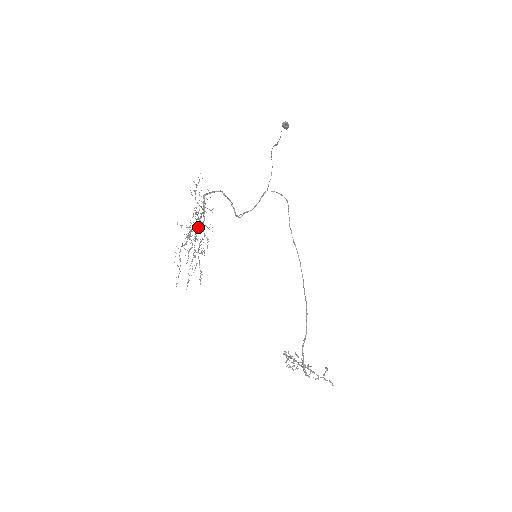
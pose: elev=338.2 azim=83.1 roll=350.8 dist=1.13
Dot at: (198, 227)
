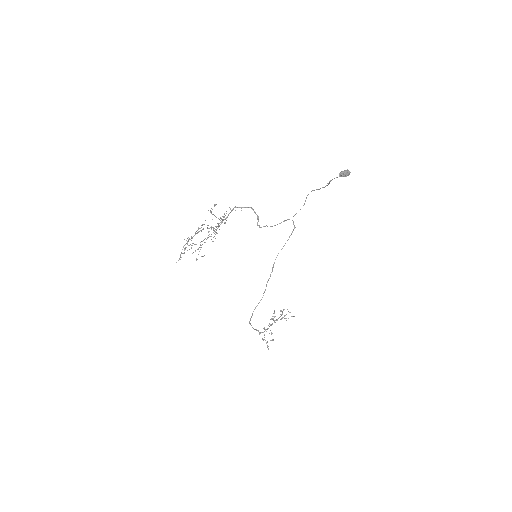
Dot at: (218, 225)
